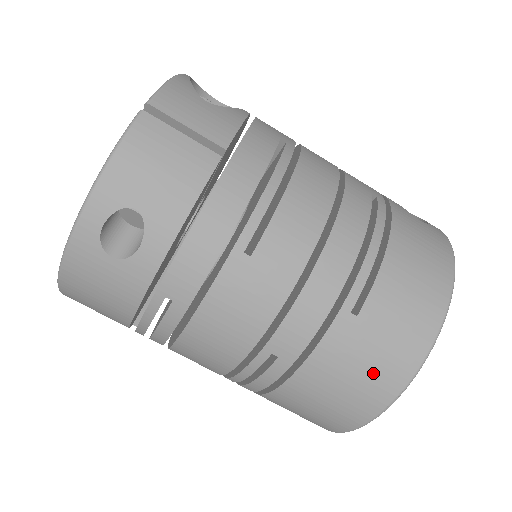
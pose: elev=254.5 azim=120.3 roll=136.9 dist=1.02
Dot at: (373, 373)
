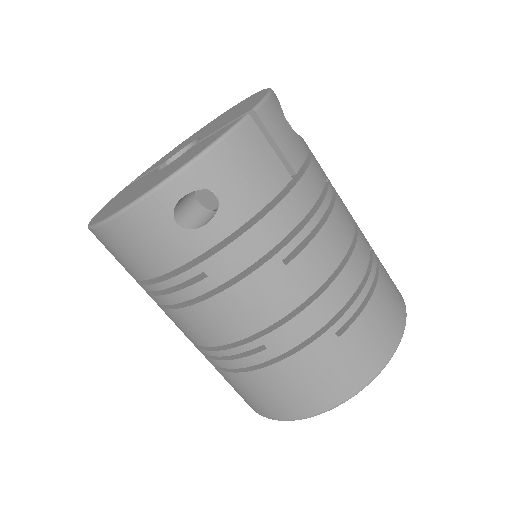
Dot at: (330, 383)
